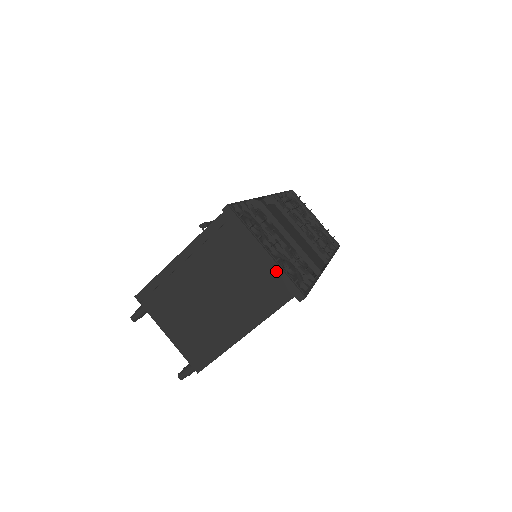
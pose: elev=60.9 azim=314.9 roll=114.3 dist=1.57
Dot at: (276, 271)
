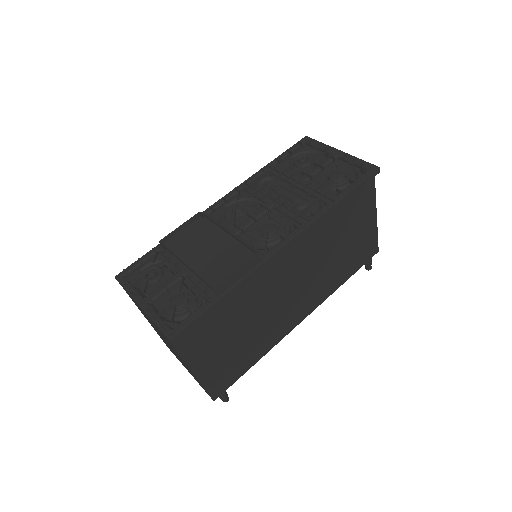
Dot at: (152, 321)
